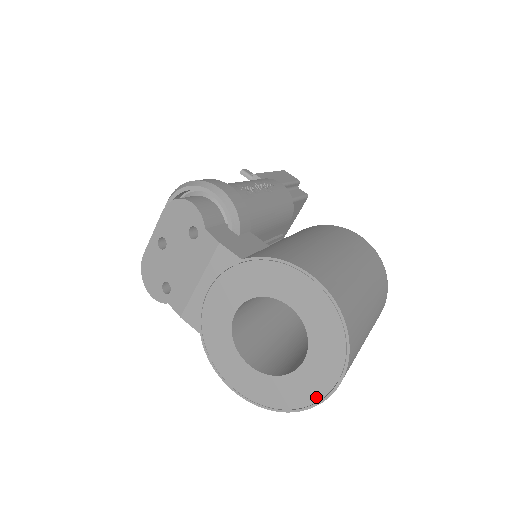
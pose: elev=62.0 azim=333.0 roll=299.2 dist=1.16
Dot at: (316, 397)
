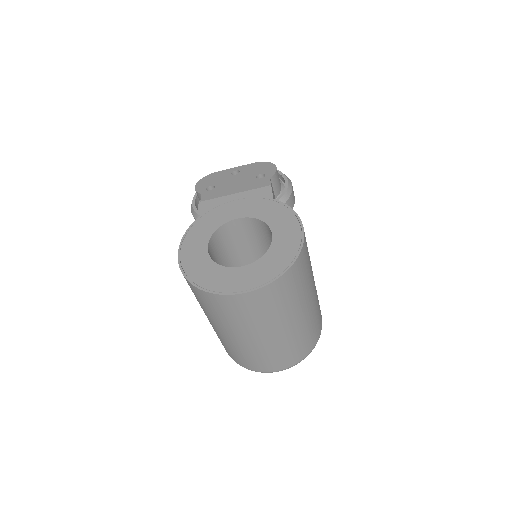
Dot at: (227, 289)
